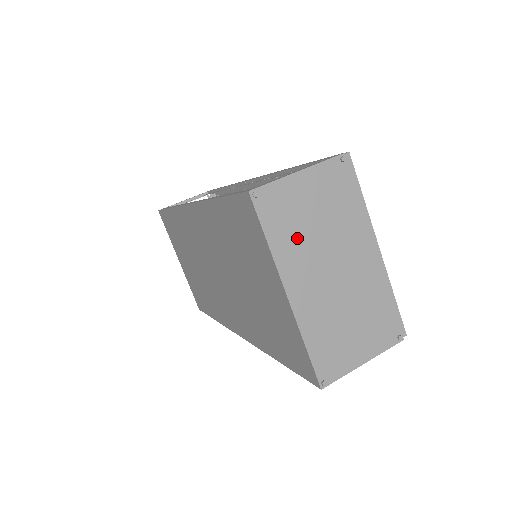
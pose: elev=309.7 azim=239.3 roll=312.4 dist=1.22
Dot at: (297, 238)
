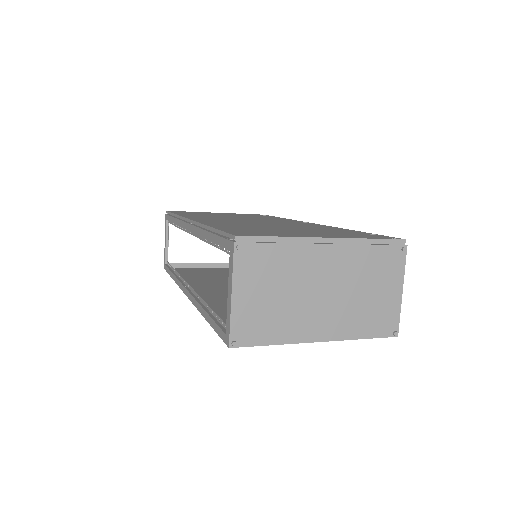
Dot at: (283, 317)
